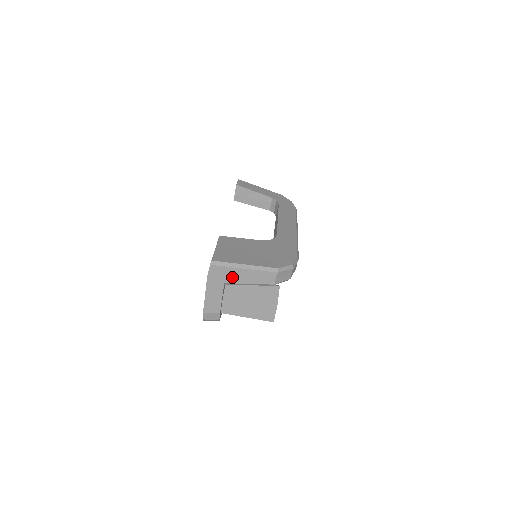
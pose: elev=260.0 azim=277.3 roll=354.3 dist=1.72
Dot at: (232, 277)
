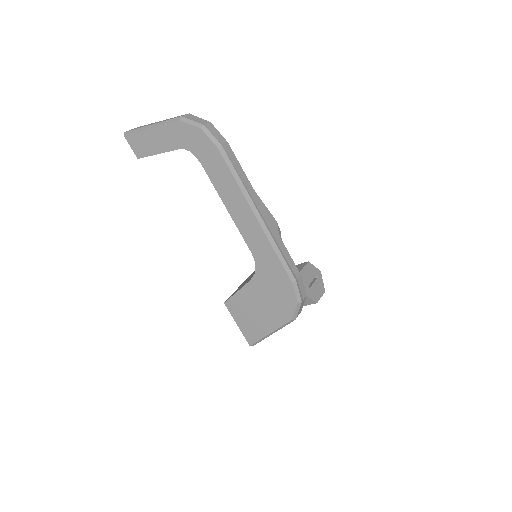
Dot at: occluded
